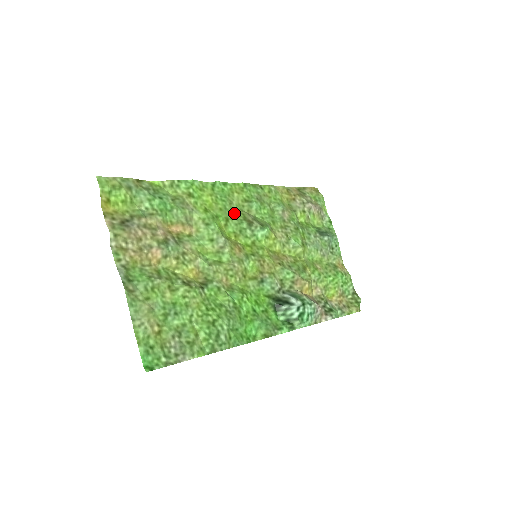
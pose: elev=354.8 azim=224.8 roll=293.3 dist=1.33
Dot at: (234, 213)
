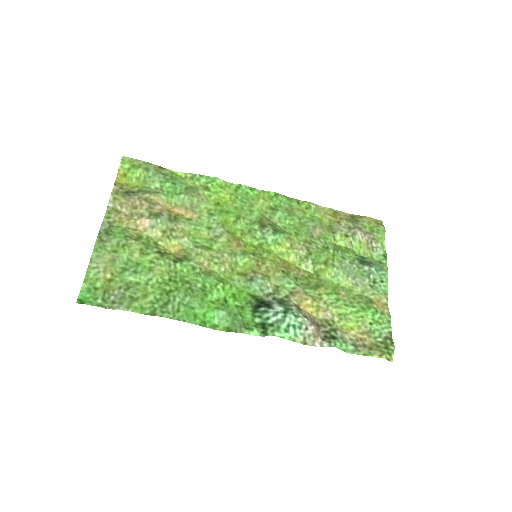
Dot at: (250, 215)
